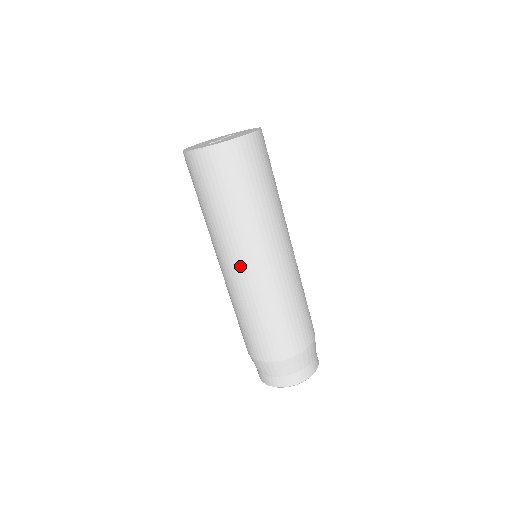
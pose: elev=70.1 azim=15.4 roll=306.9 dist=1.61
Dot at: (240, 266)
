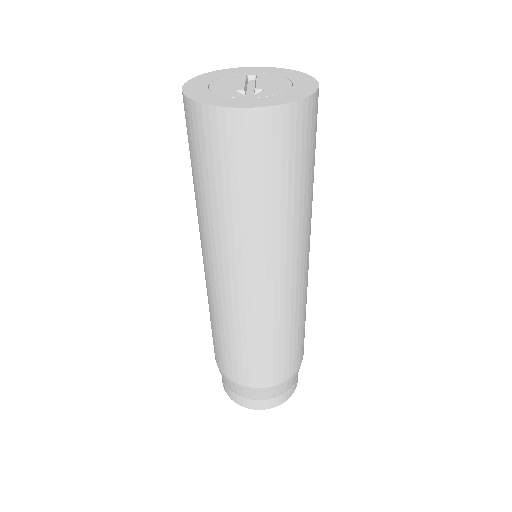
Dot at: (260, 283)
